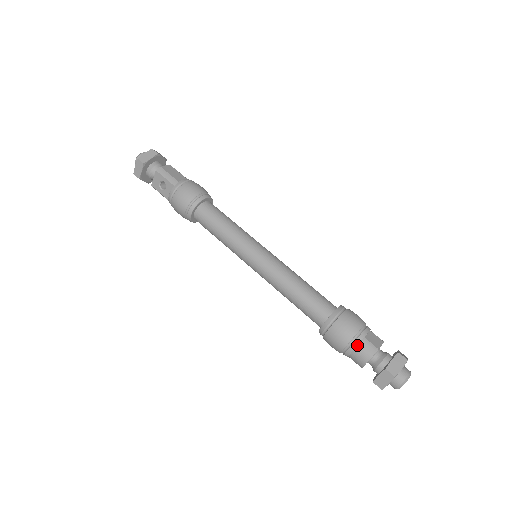
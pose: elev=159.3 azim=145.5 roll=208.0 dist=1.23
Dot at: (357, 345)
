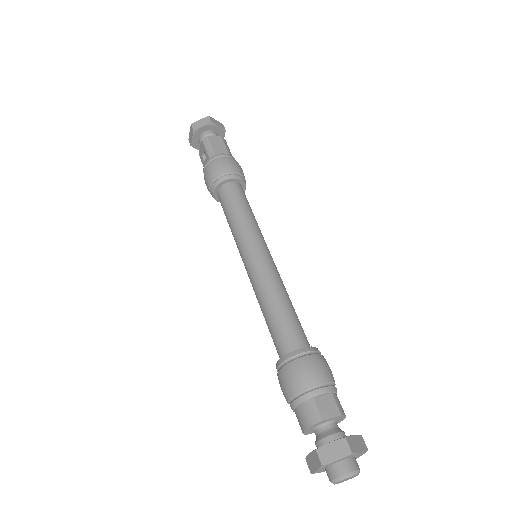
Dot at: (301, 403)
